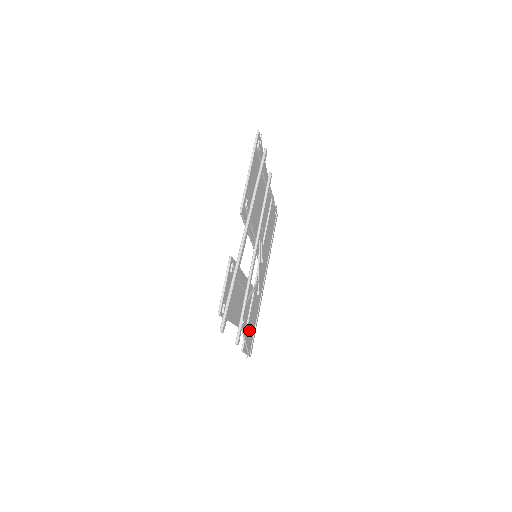
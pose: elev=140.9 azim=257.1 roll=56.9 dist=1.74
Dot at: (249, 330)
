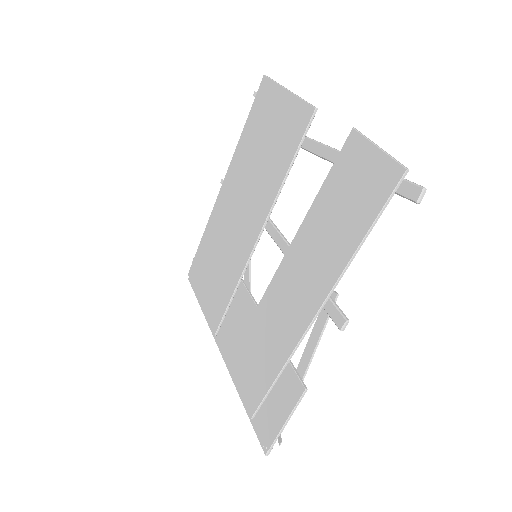
Dot at: (277, 377)
